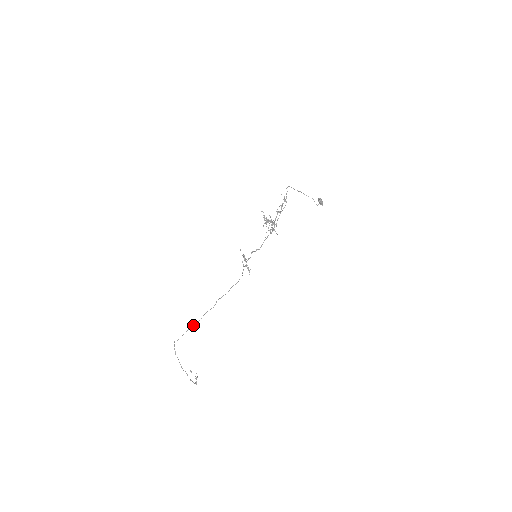
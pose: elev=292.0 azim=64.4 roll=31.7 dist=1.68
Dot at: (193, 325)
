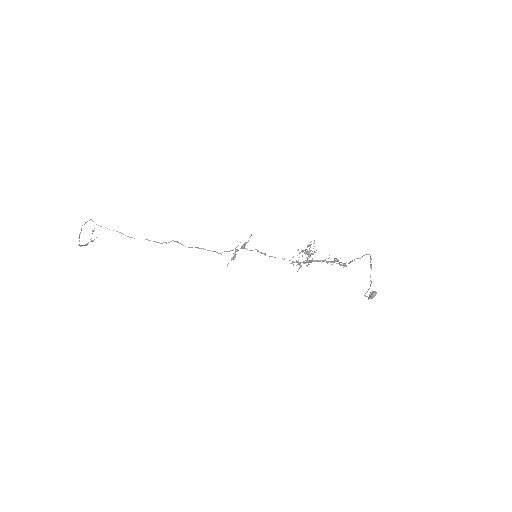
Dot at: occluded
